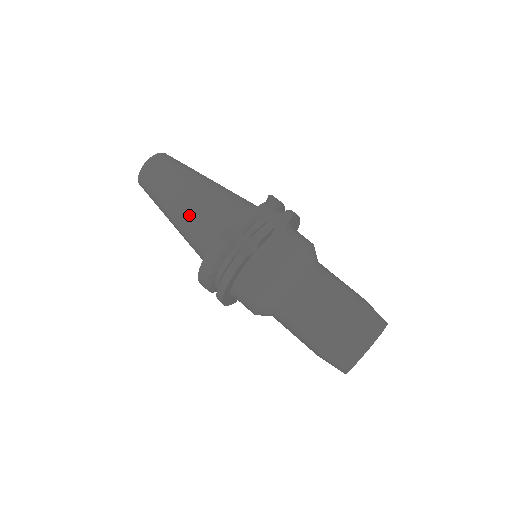
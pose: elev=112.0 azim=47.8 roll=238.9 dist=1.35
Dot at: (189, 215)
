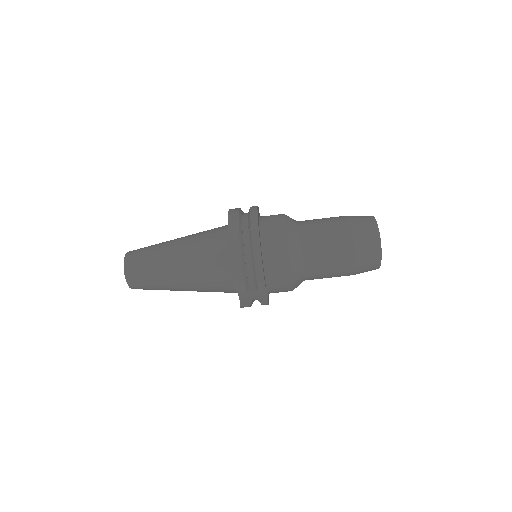
Dot at: occluded
